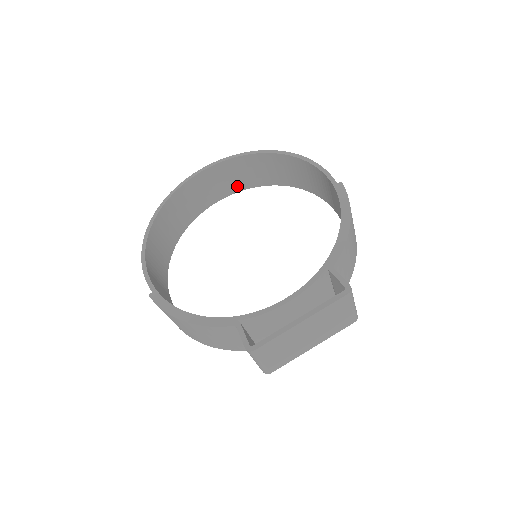
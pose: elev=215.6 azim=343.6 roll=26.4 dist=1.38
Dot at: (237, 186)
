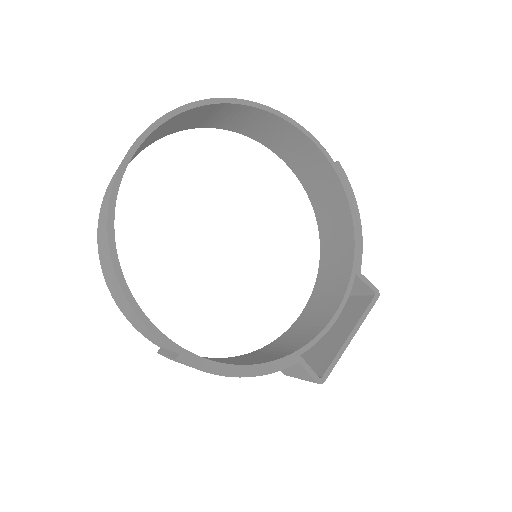
Dot at: (168, 132)
